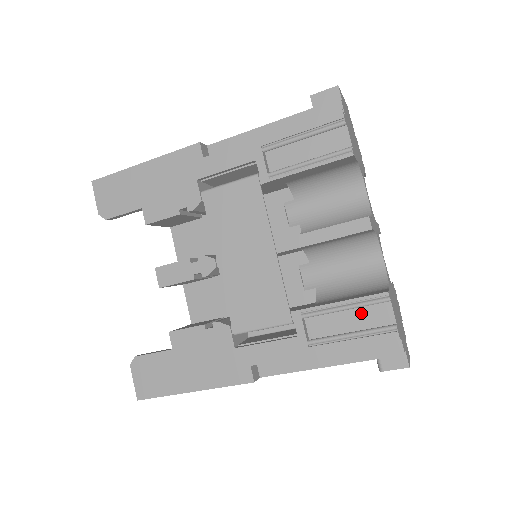
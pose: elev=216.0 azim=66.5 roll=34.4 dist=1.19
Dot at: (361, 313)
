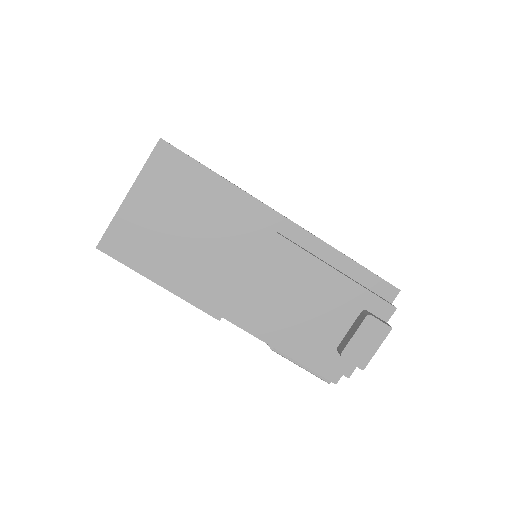
Dot at: occluded
